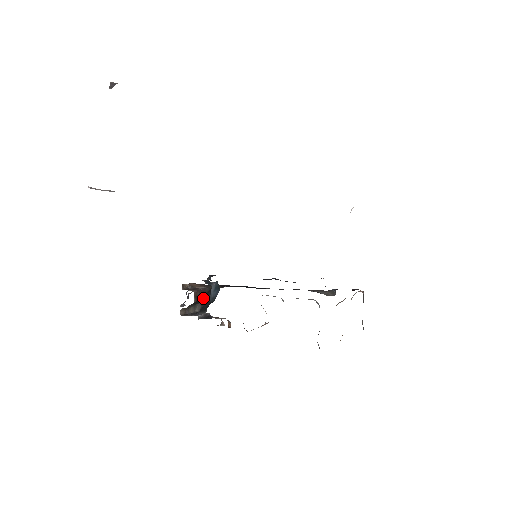
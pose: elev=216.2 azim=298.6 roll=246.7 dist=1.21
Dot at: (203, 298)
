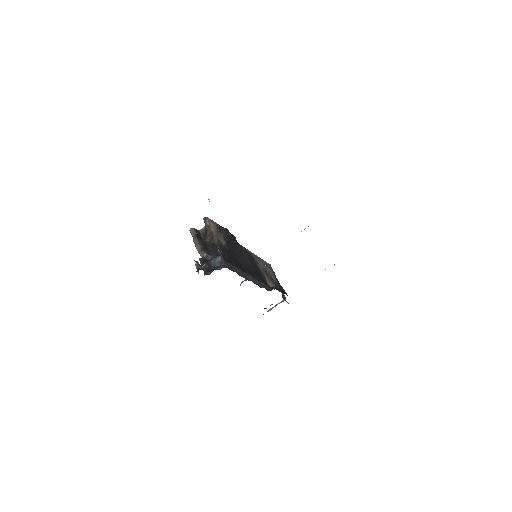
Dot at: (210, 251)
